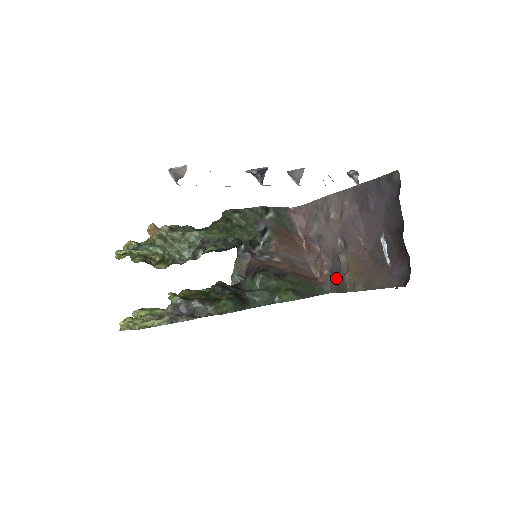
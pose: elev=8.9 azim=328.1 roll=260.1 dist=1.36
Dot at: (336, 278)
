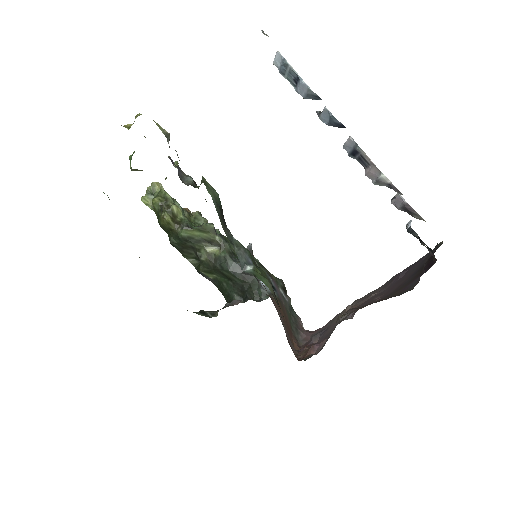
Dot at: occluded
